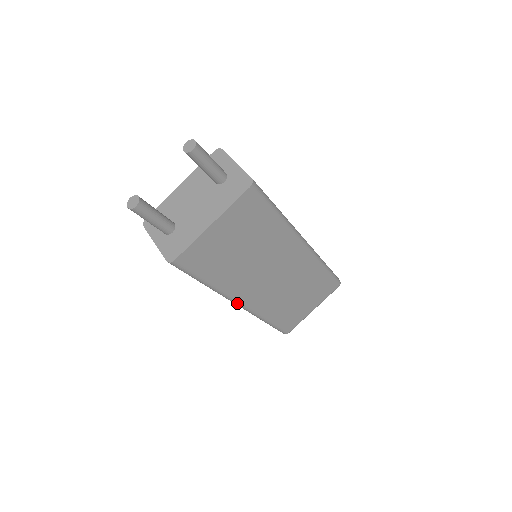
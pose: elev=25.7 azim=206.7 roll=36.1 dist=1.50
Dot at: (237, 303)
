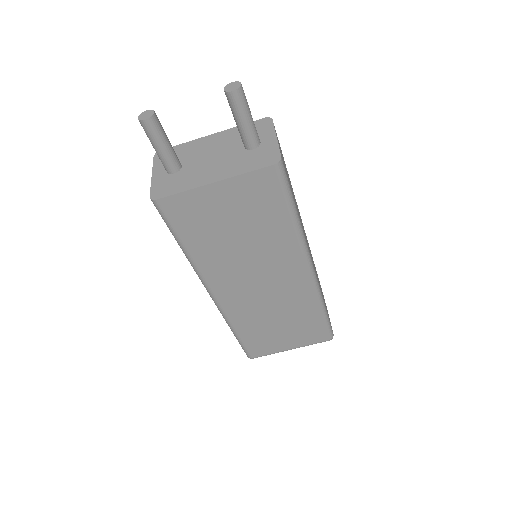
Dot at: (209, 291)
